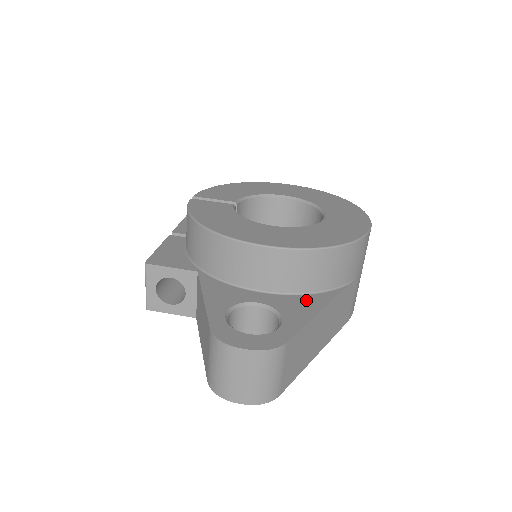
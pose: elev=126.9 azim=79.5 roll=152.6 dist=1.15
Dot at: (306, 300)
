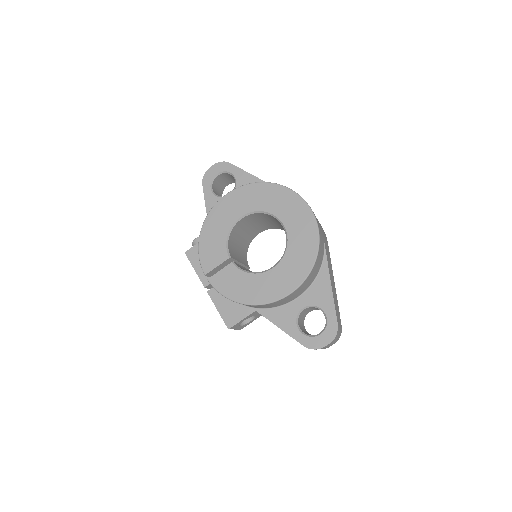
Dot at: (319, 284)
